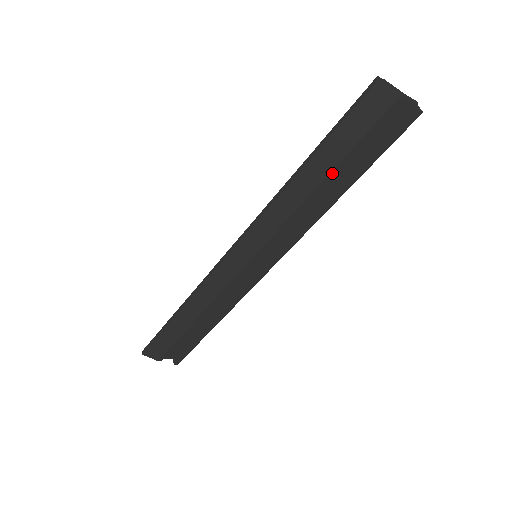
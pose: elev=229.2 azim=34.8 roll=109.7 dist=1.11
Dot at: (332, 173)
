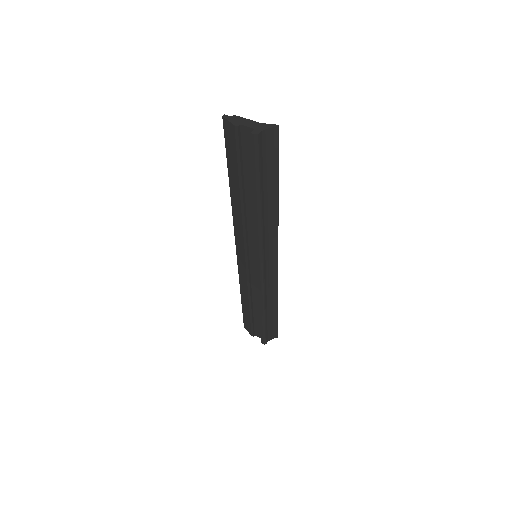
Dot at: (241, 188)
